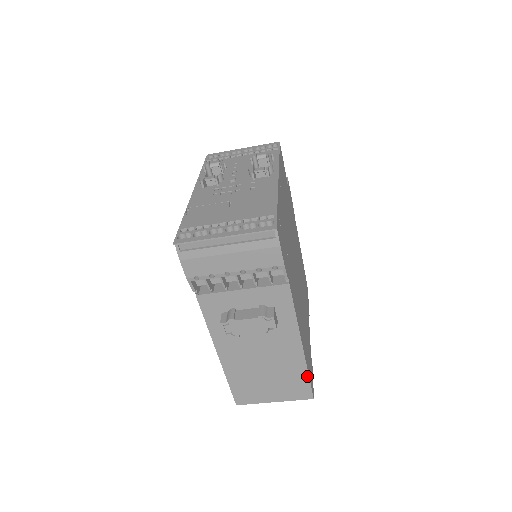
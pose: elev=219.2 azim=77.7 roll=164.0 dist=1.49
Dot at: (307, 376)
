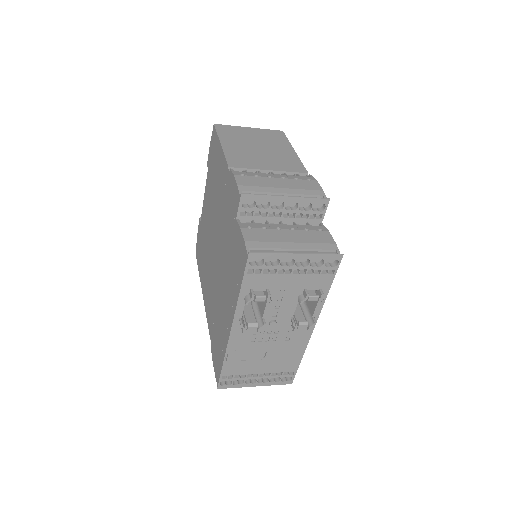
Dot at: occluded
